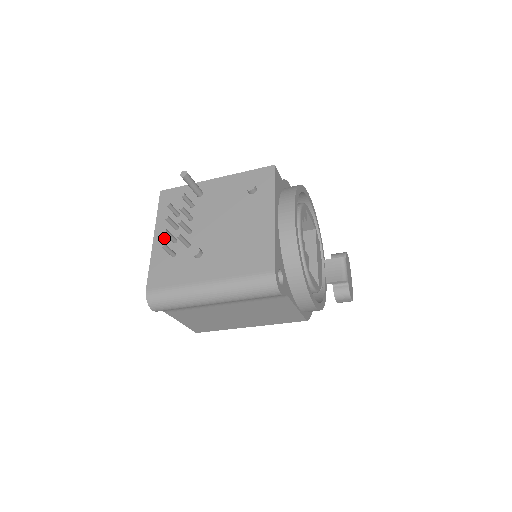
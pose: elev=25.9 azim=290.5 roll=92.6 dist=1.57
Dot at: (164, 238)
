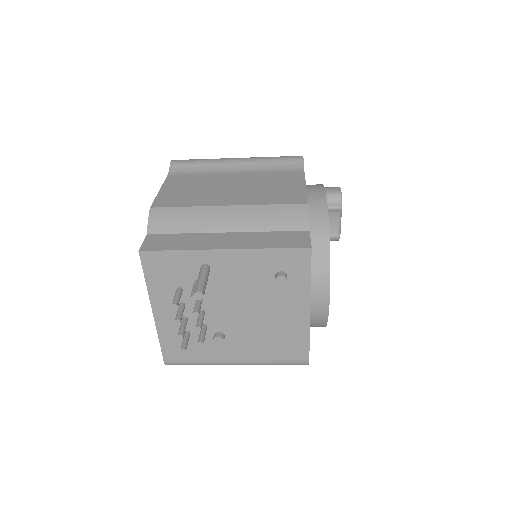
Dot at: (168, 314)
